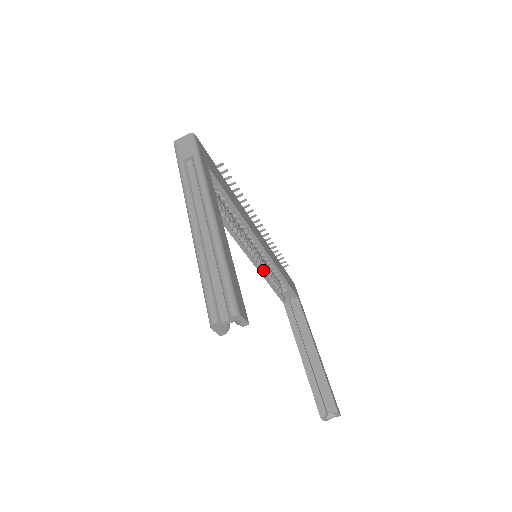
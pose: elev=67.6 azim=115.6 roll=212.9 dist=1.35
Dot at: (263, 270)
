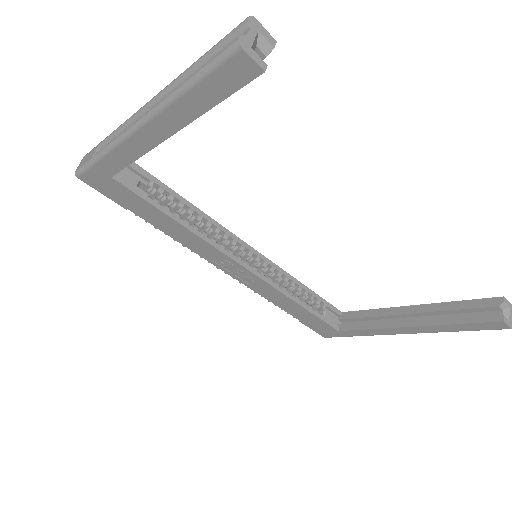
Dot at: (281, 288)
